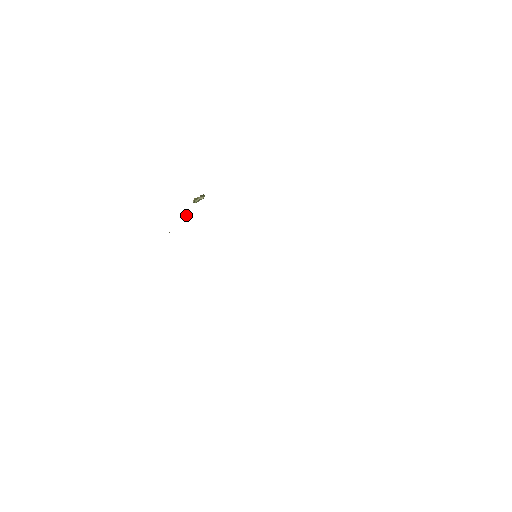
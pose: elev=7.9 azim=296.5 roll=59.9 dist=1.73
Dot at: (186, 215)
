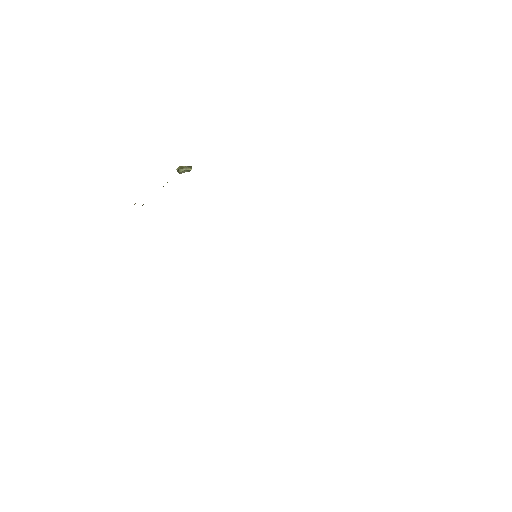
Dot at: occluded
